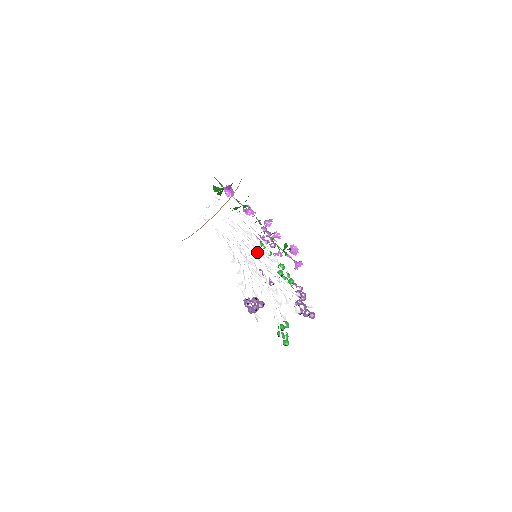
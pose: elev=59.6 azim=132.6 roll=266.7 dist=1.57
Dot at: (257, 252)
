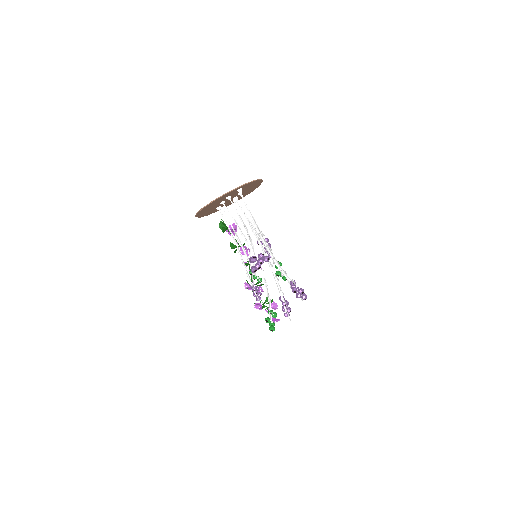
Dot at: occluded
